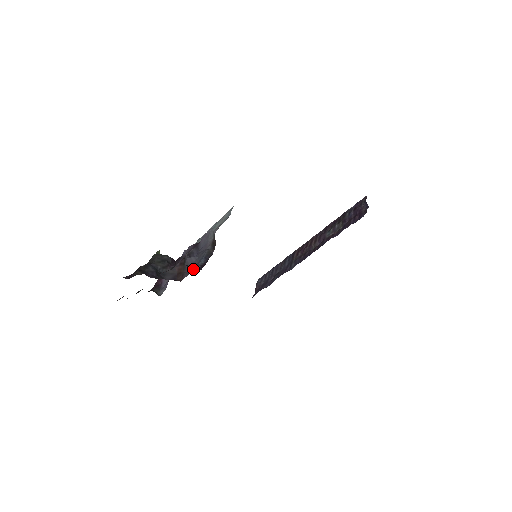
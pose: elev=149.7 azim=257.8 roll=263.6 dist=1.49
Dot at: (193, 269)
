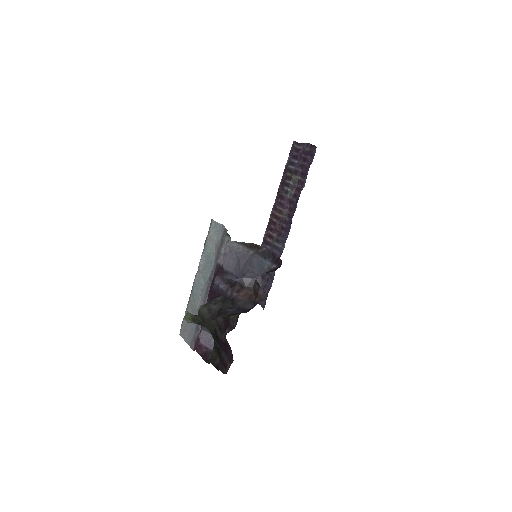
Dot at: (276, 269)
